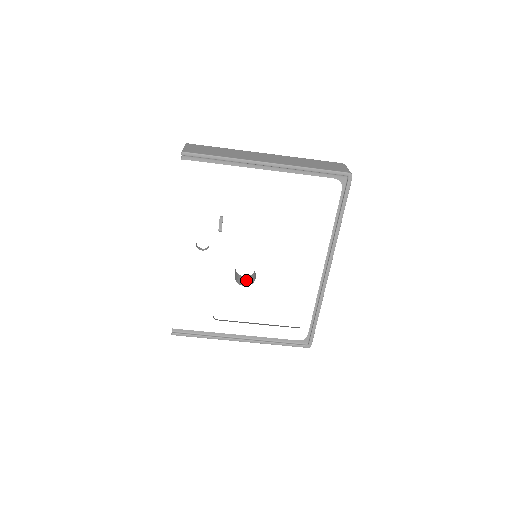
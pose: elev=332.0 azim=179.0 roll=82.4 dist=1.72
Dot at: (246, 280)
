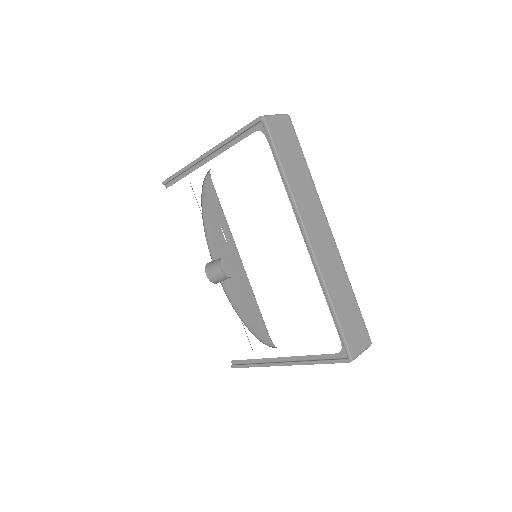
Dot at: occluded
